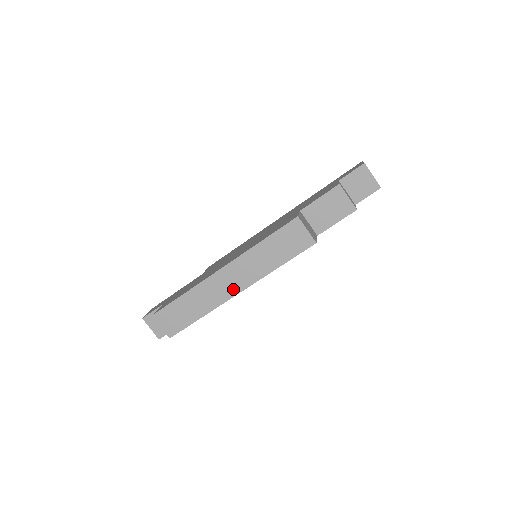
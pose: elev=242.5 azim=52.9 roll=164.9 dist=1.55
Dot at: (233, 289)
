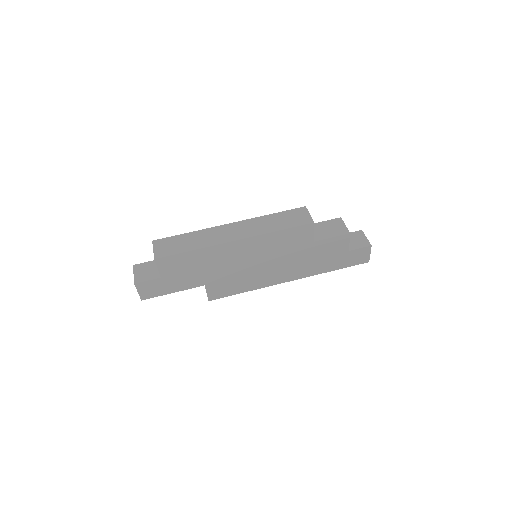
Dot at: (233, 237)
